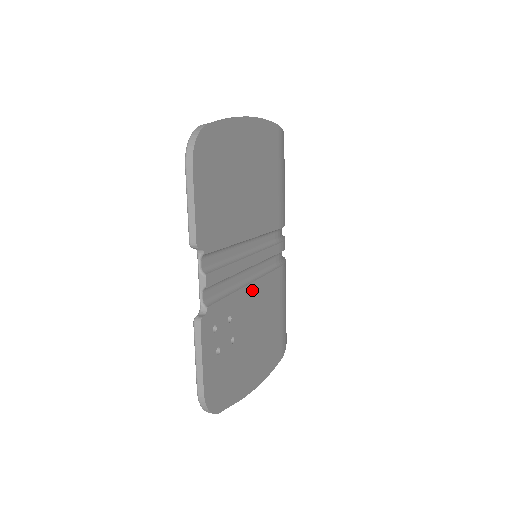
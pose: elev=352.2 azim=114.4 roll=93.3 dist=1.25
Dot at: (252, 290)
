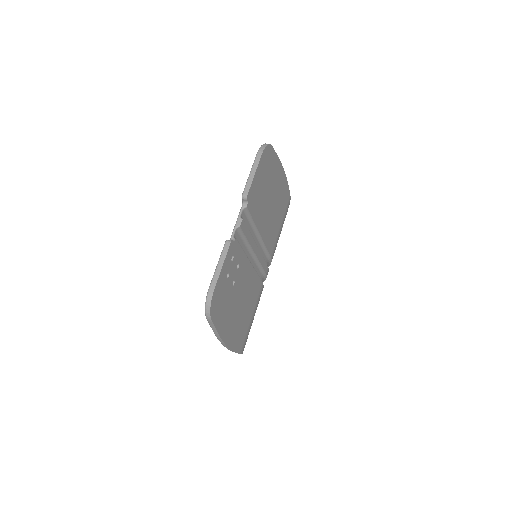
Dot at: (250, 270)
